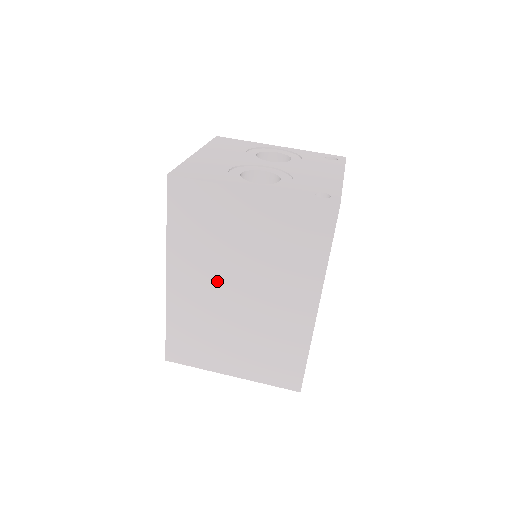
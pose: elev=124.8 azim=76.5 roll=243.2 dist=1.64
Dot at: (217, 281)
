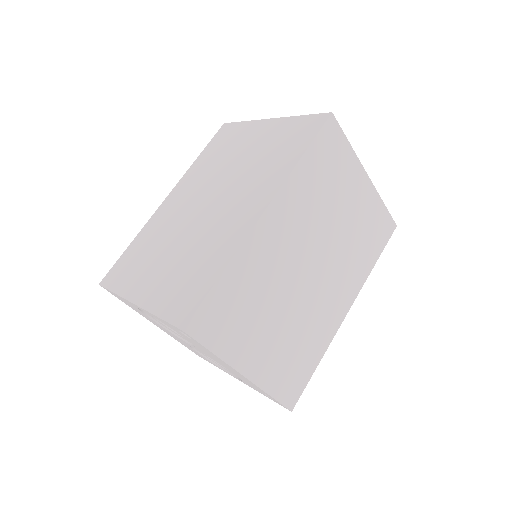
Dot at: (199, 195)
